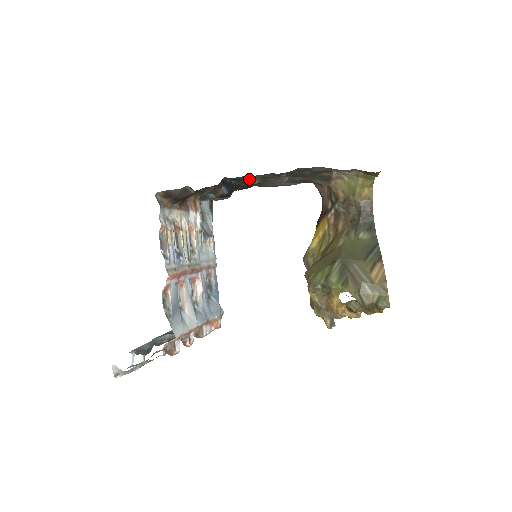
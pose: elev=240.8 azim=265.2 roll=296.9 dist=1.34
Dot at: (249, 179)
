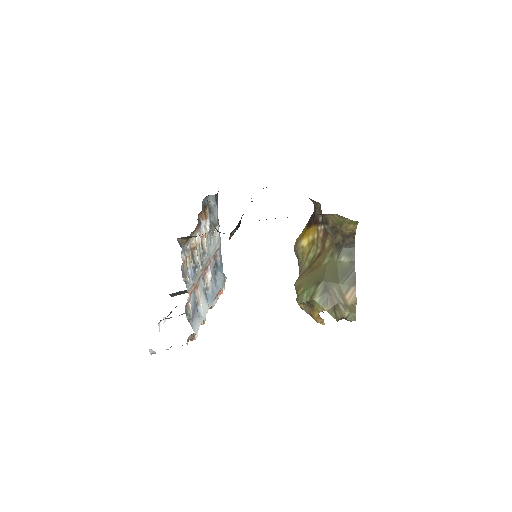
Dot at: occluded
